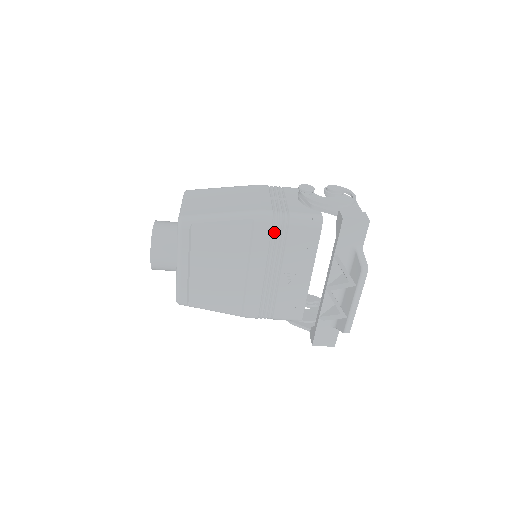
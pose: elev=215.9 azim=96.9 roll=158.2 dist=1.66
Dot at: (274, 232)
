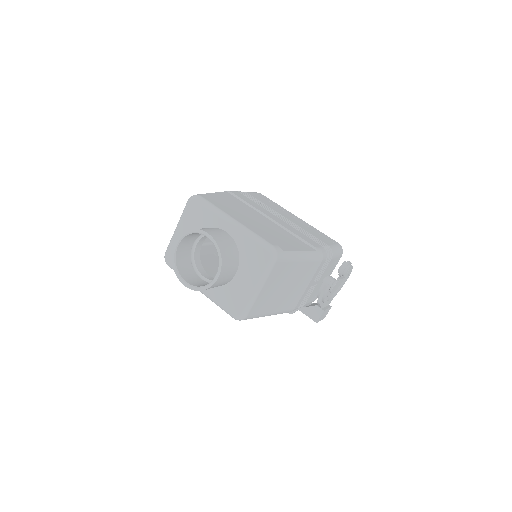
Dot at: occluded
